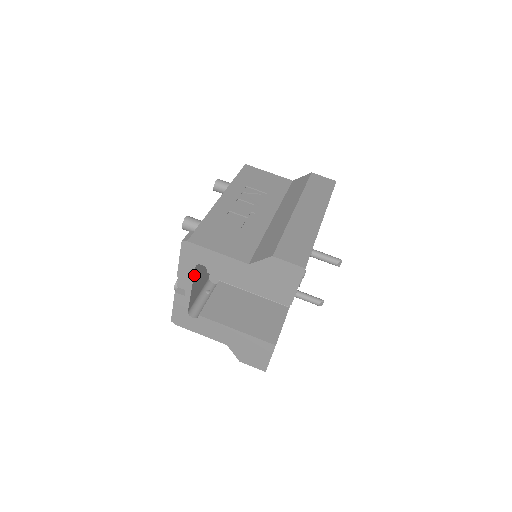
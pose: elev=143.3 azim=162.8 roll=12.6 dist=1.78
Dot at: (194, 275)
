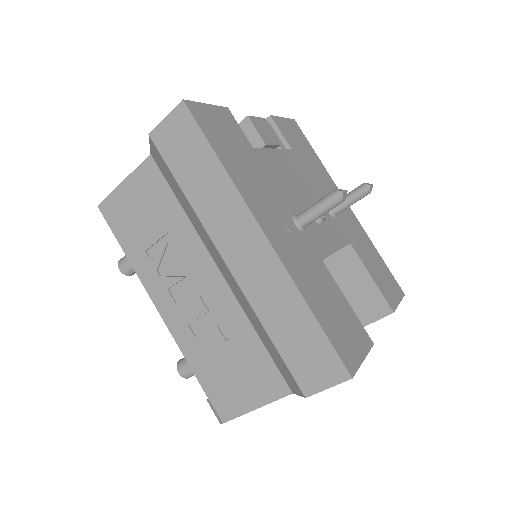
Dot at: occluded
